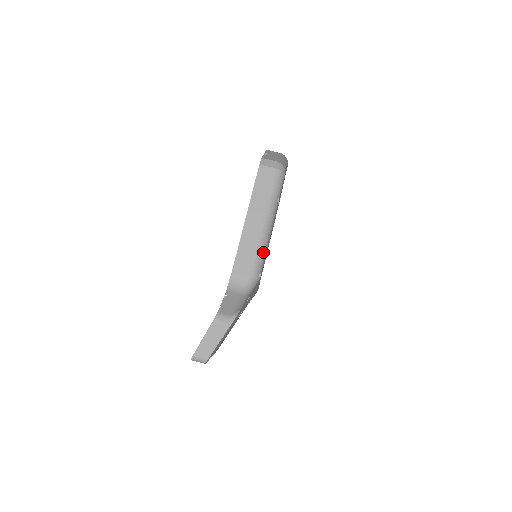
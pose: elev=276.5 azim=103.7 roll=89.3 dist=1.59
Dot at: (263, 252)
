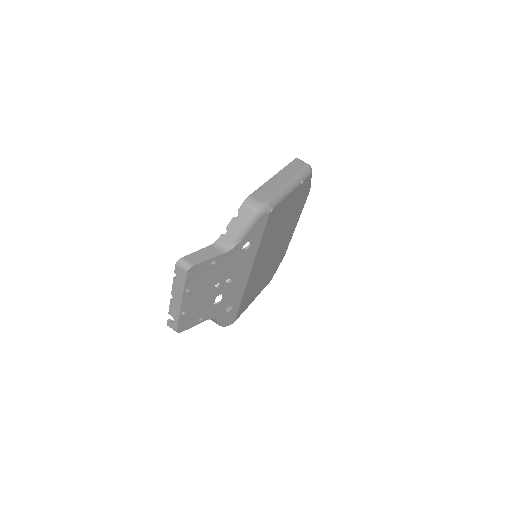
Dot at: (280, 196)
